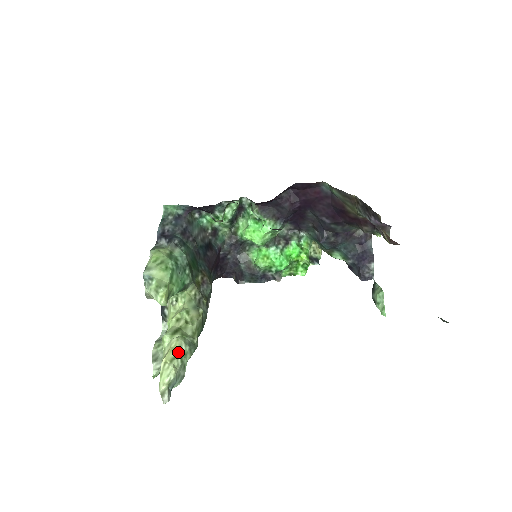
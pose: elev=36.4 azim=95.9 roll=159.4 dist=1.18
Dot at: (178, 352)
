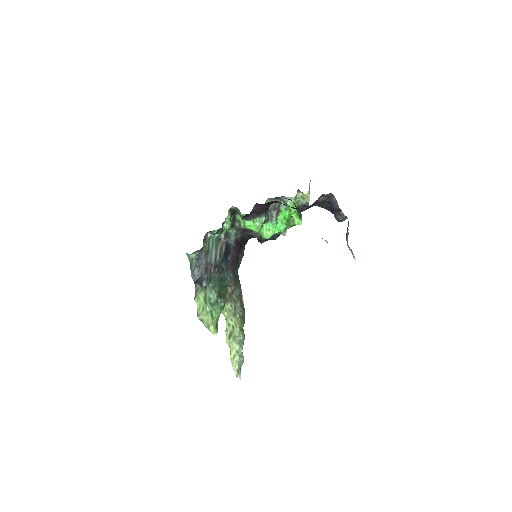
Dot at: (235, 352)
